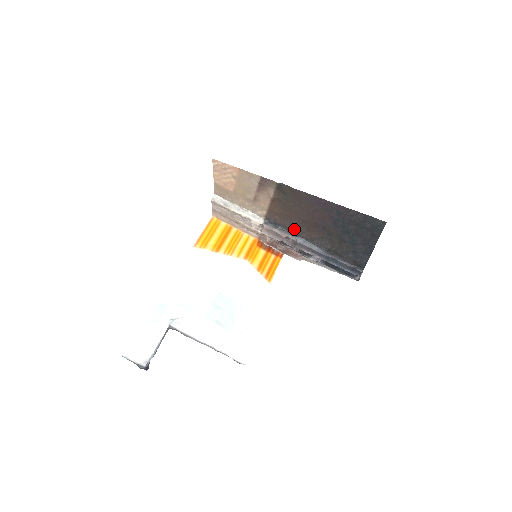
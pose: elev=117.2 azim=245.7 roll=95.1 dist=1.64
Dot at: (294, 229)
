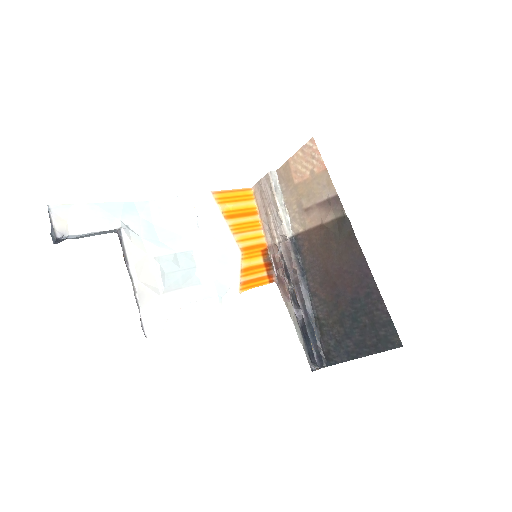
Dot at: (309, 270)
